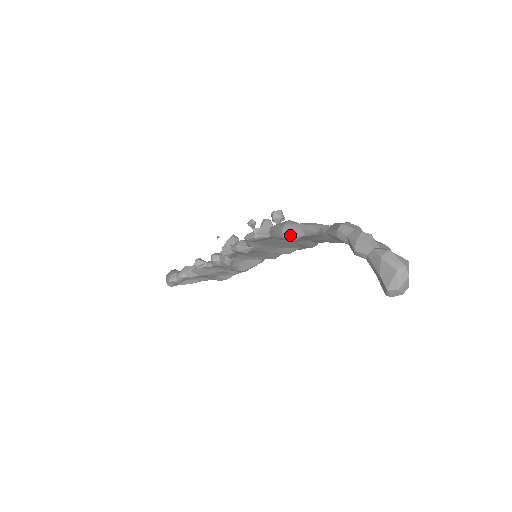
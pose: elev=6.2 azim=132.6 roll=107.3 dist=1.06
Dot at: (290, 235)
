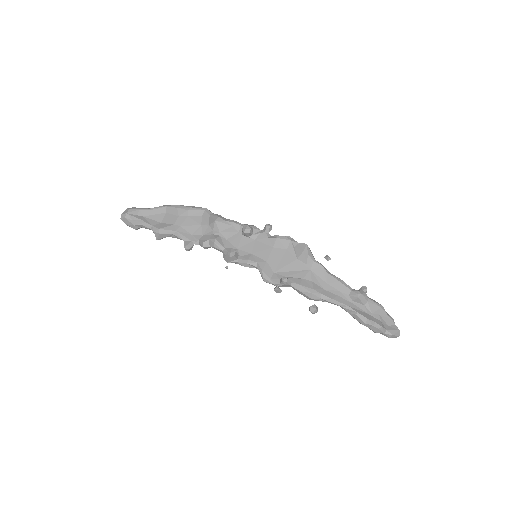
Dot at: (316, 300)
